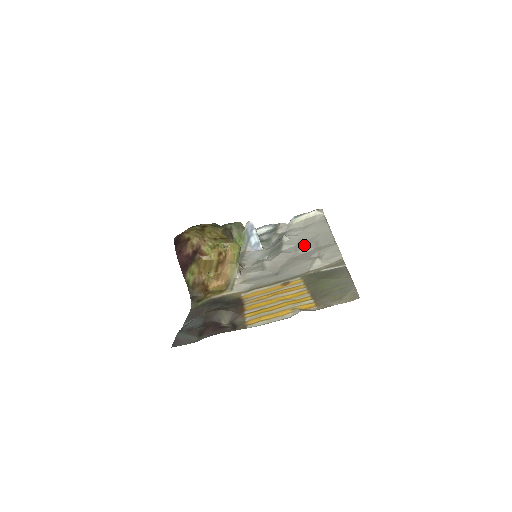
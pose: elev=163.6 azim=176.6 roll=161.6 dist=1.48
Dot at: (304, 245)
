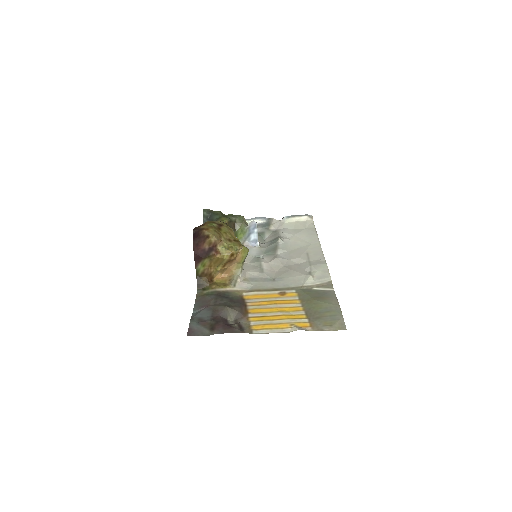
Dot at: (297, 254)
